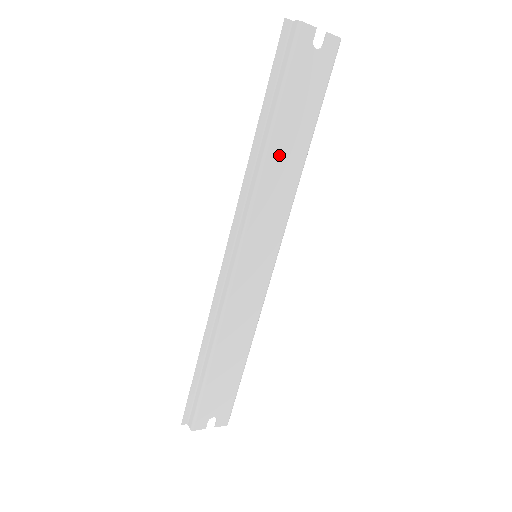
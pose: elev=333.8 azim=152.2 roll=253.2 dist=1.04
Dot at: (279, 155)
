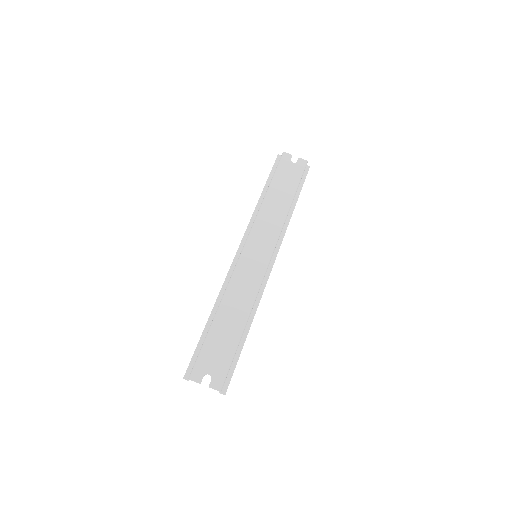
Dot at: (272, 202)
